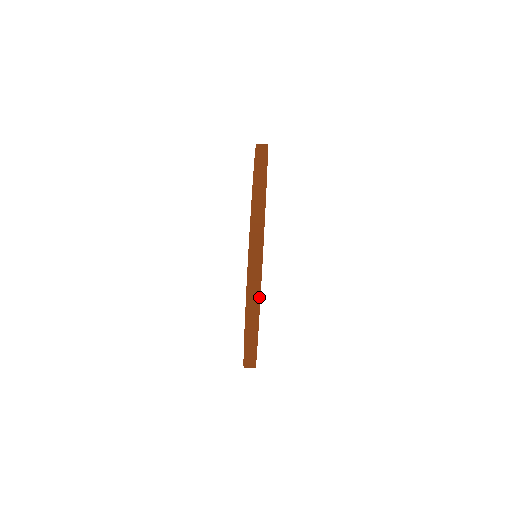
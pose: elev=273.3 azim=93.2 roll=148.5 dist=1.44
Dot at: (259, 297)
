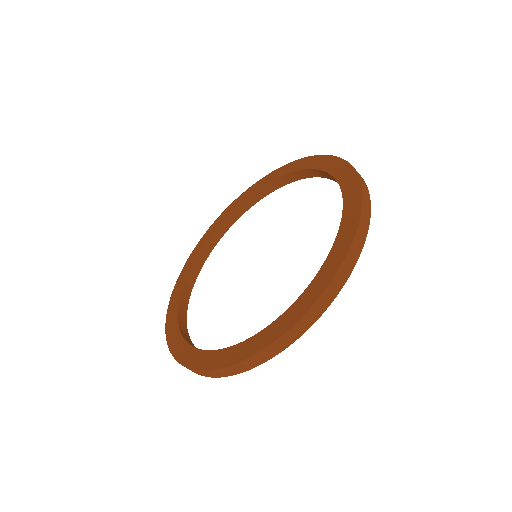
Dot at: occluded
